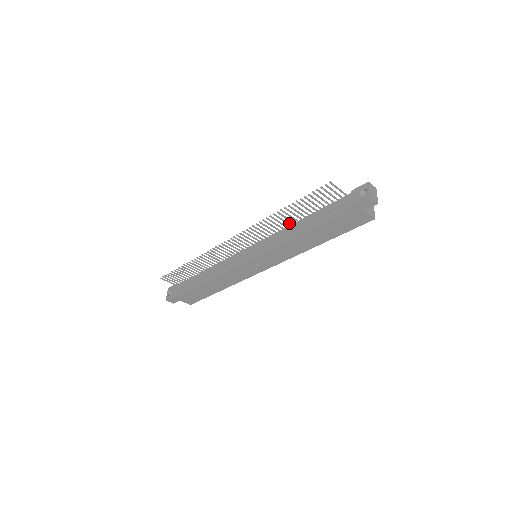
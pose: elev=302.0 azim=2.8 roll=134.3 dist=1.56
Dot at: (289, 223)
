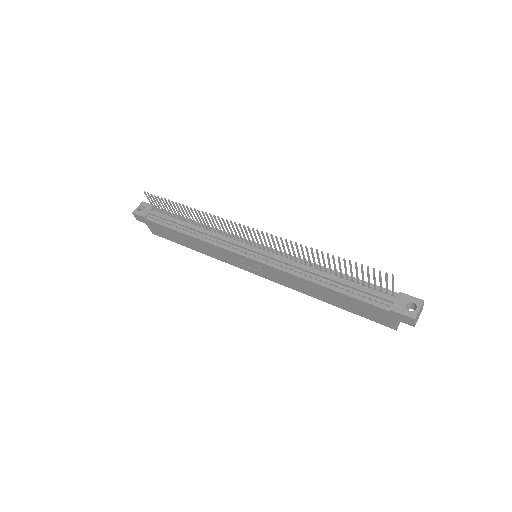
Dot at: occluded
